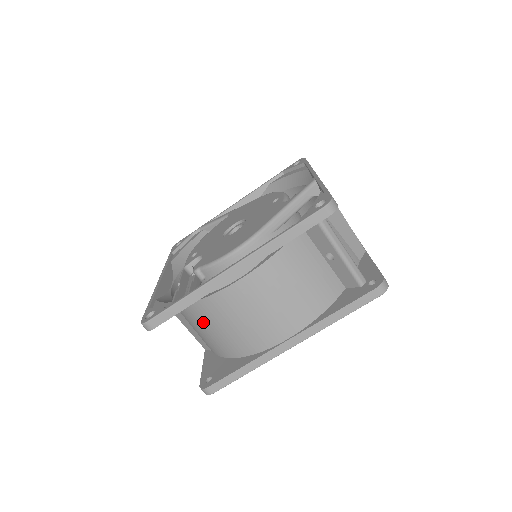
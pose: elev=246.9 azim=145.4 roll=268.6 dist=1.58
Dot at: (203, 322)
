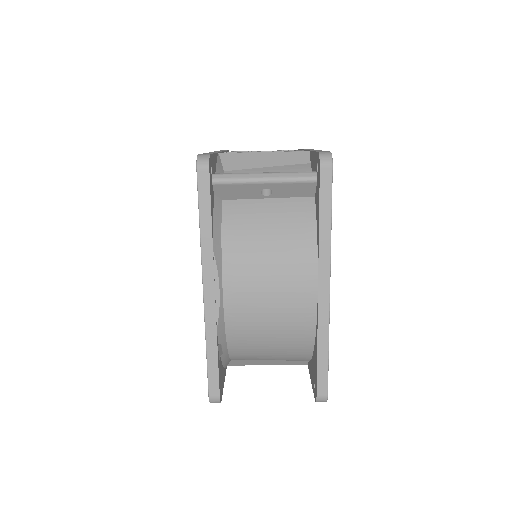
Dot at: (256, 350)
